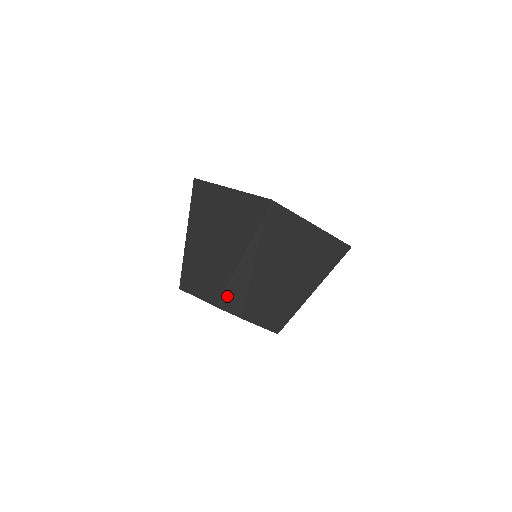
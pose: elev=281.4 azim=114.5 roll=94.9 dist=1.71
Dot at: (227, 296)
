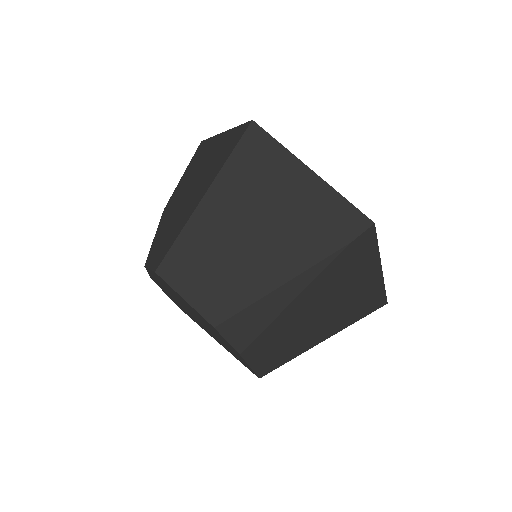
Dot at: (239, 320)
